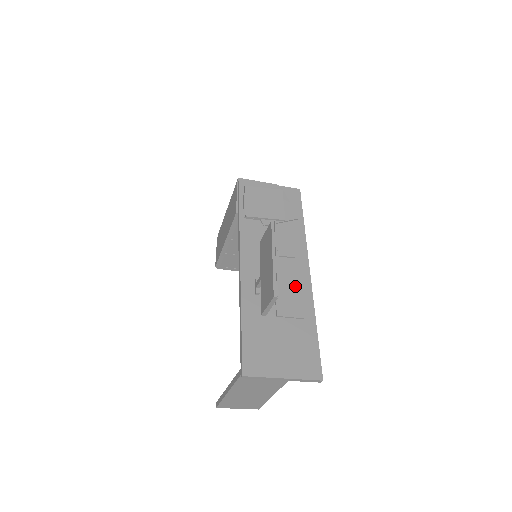
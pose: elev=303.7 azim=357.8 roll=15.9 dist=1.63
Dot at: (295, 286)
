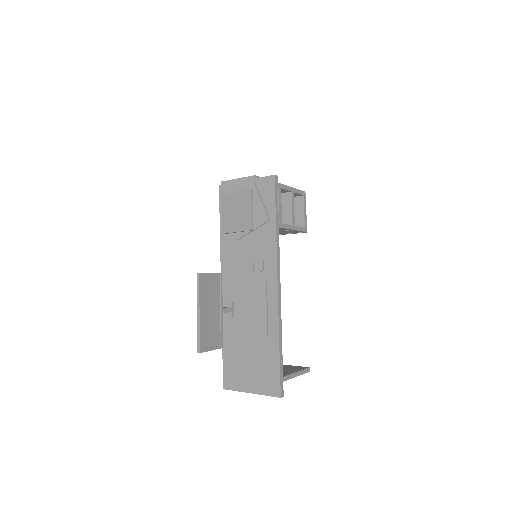
Dot at: (262, 304)
